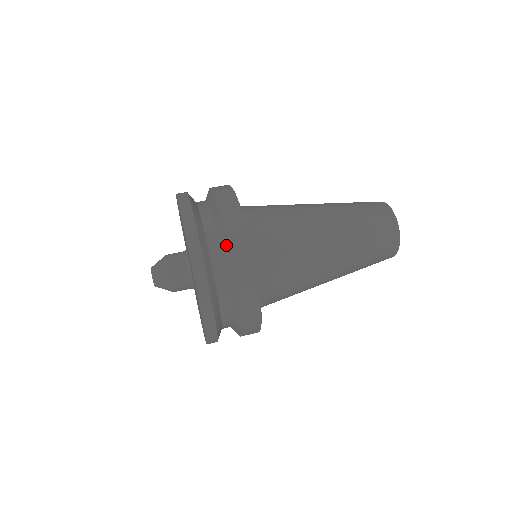
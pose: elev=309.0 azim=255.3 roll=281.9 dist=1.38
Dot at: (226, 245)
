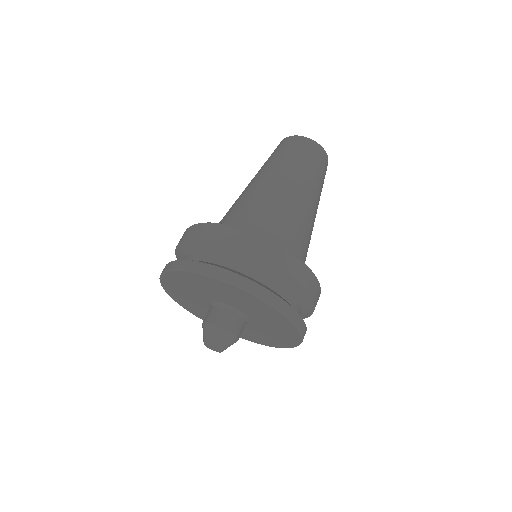
Dot at: (291, 280)
